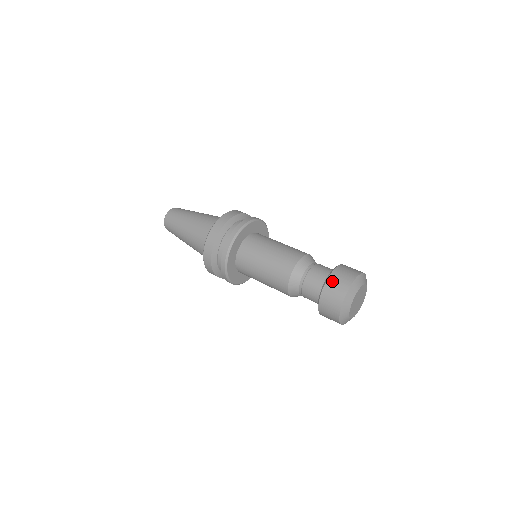
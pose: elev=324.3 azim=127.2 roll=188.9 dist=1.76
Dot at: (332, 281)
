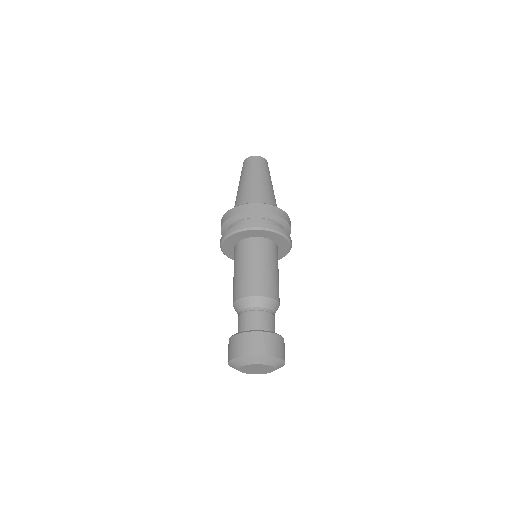
Dot at: (243, 338)
